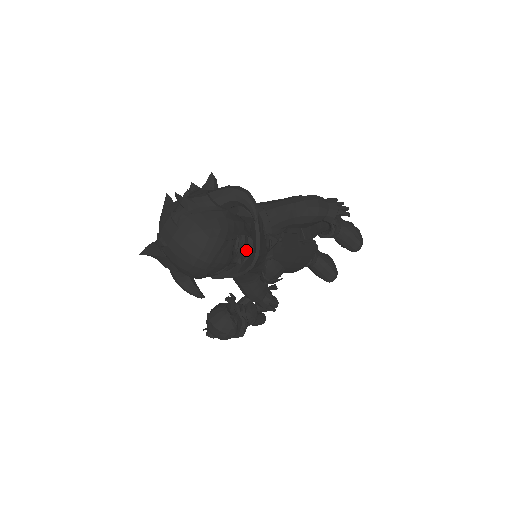
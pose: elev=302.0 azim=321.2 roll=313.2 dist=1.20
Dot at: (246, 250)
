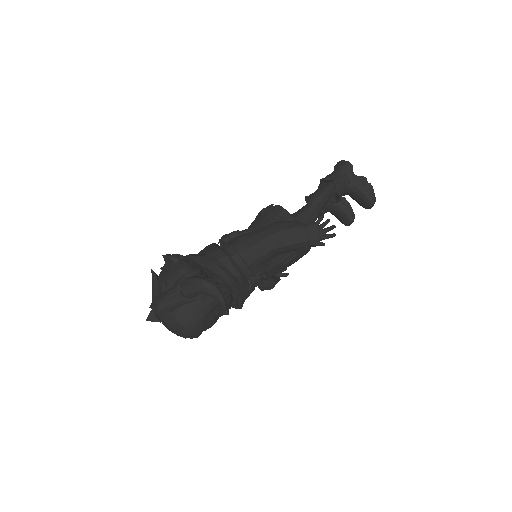
Dot at: (230, 303)
